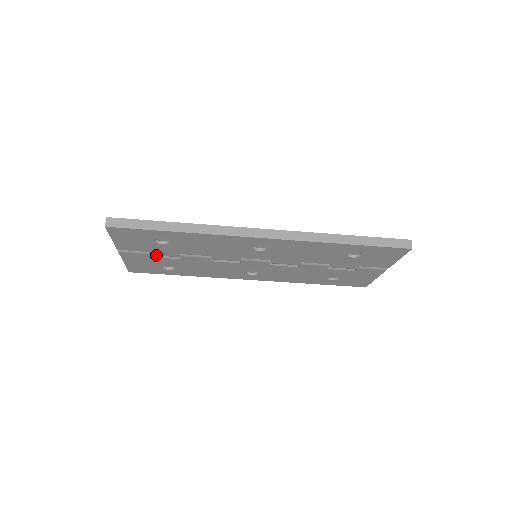
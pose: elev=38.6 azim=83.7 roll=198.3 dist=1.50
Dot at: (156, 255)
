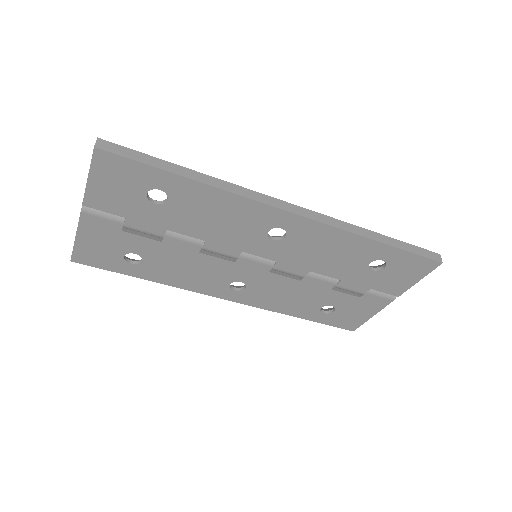
Dot at: (132, 228)
